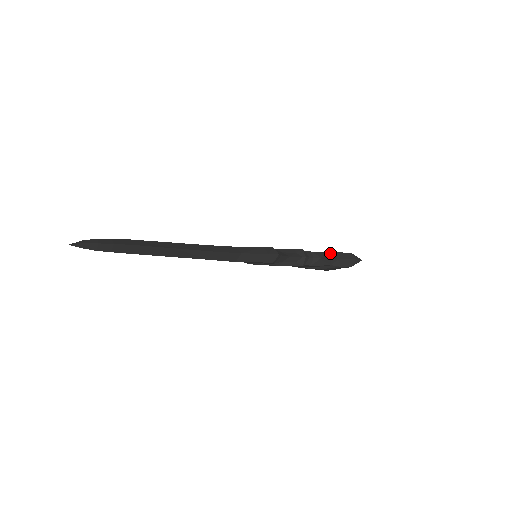
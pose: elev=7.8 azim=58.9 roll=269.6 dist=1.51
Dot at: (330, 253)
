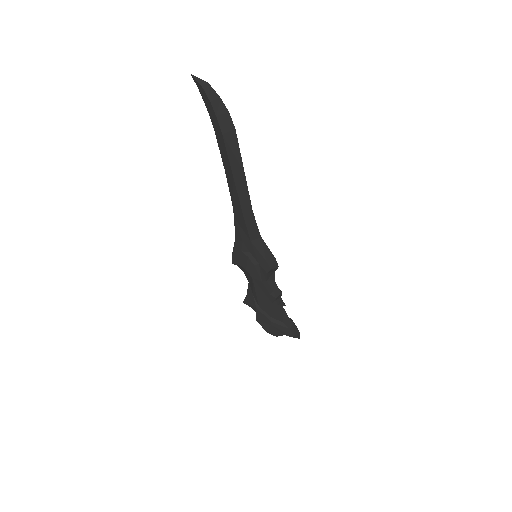
Dot at: occluded
